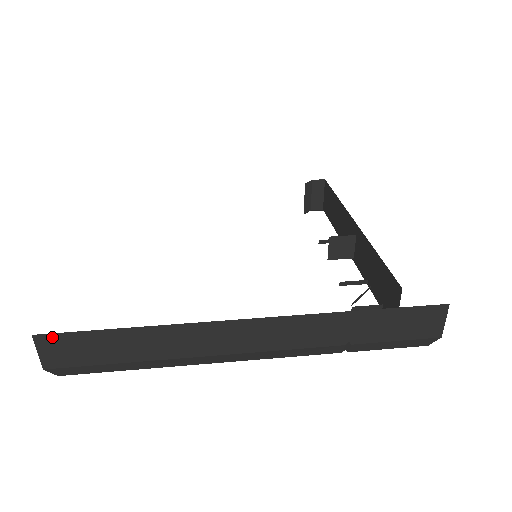
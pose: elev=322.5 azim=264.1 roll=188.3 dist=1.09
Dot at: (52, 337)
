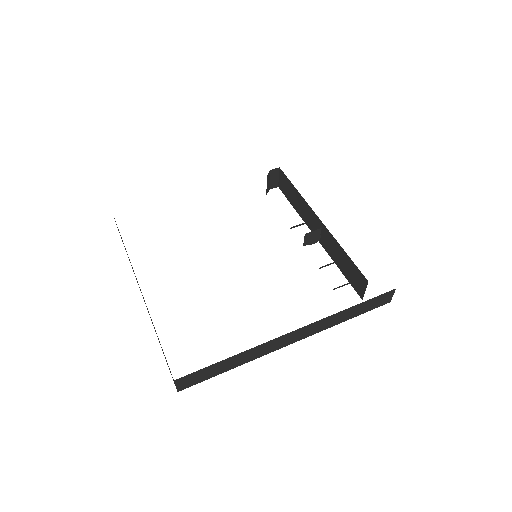
Dot at: (185, 377)
